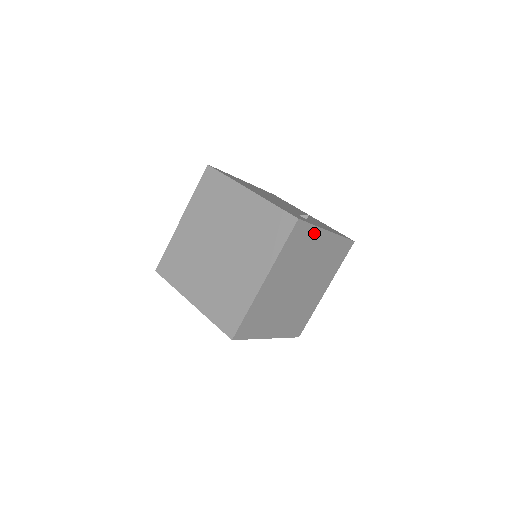
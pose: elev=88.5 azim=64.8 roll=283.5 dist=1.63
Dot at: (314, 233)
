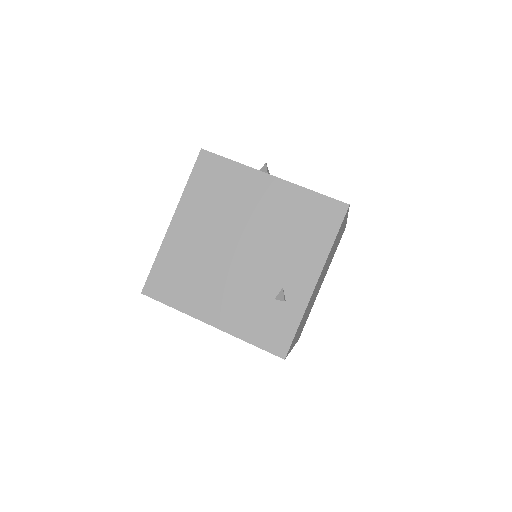
Dot at: (304, 313)
